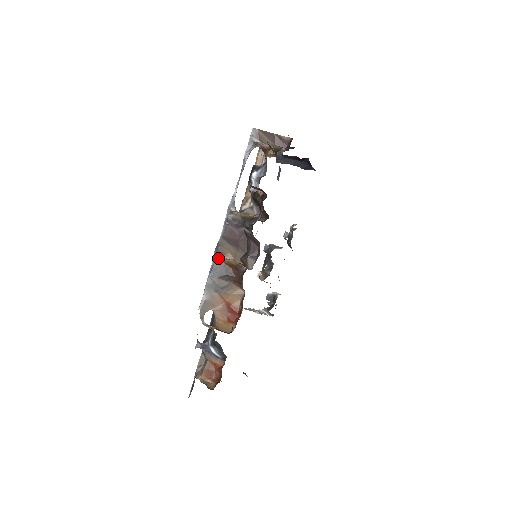
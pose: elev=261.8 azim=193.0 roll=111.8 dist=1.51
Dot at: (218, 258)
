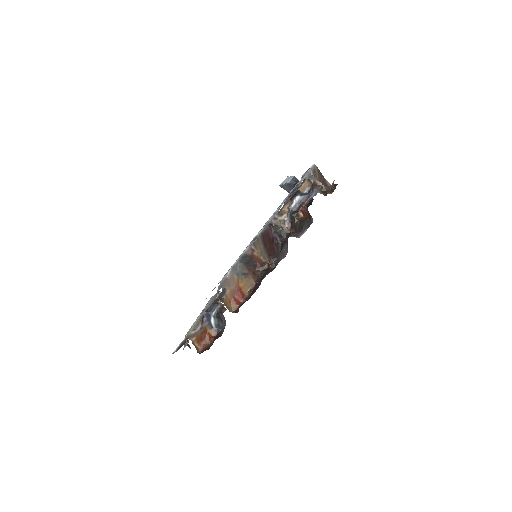
Dot at: (251, 249)
